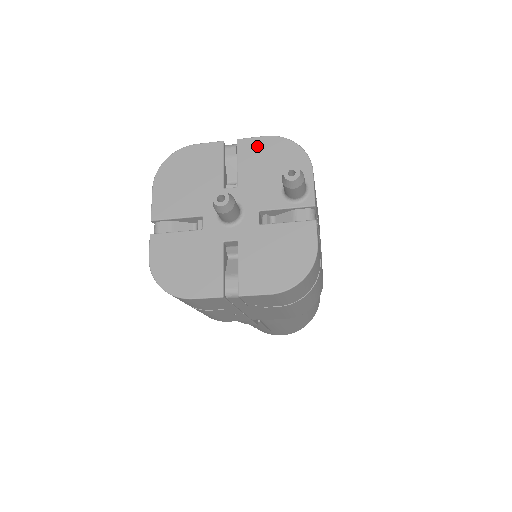
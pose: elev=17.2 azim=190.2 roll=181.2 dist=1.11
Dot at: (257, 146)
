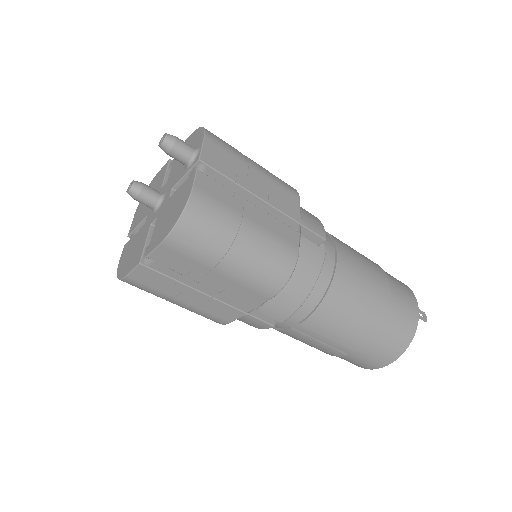
Dot at: occluded
